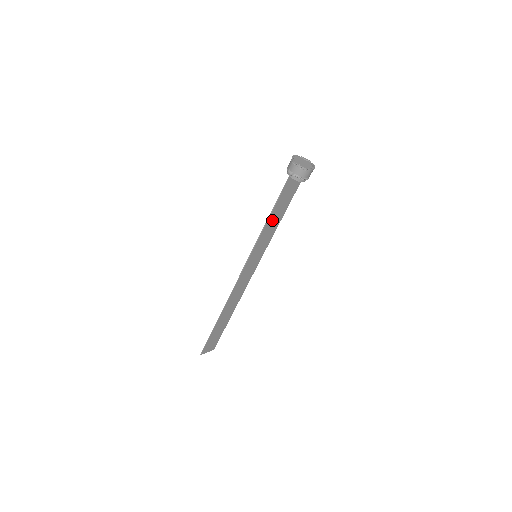
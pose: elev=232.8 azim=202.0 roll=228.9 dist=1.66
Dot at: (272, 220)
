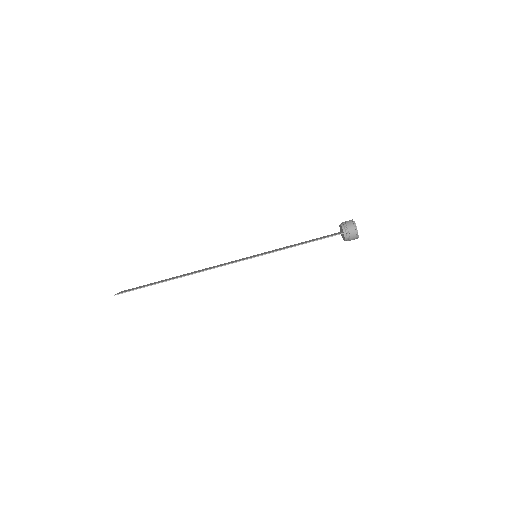
Dot at: occluded
